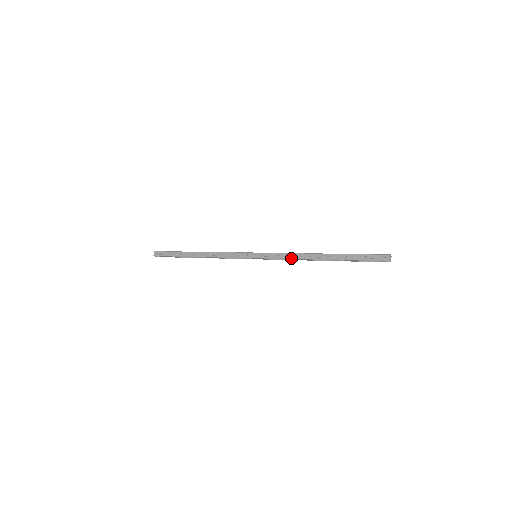
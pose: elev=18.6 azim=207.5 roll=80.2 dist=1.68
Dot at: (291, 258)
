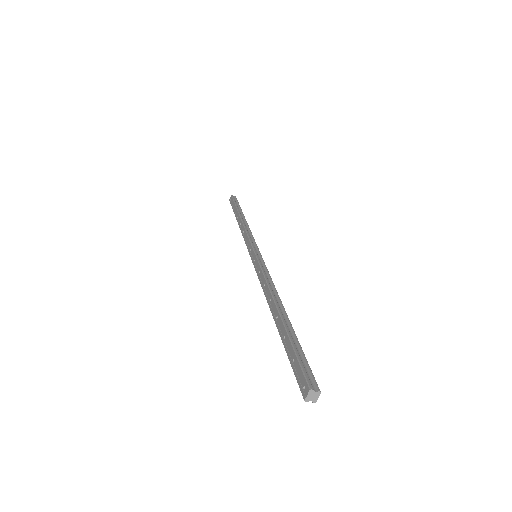
Dot at: (261, 286)
